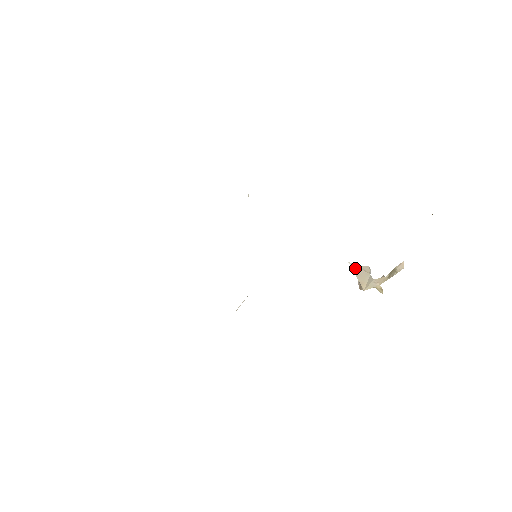
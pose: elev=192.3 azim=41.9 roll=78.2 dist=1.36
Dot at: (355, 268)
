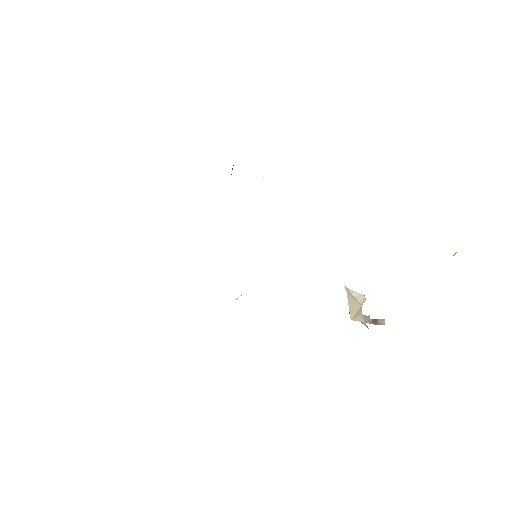
Dot at: (349, 293)
